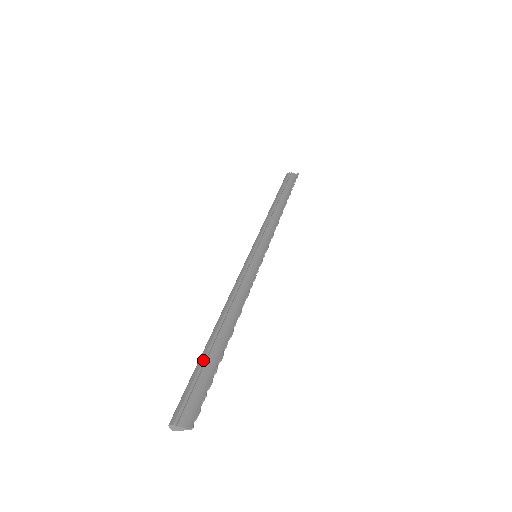
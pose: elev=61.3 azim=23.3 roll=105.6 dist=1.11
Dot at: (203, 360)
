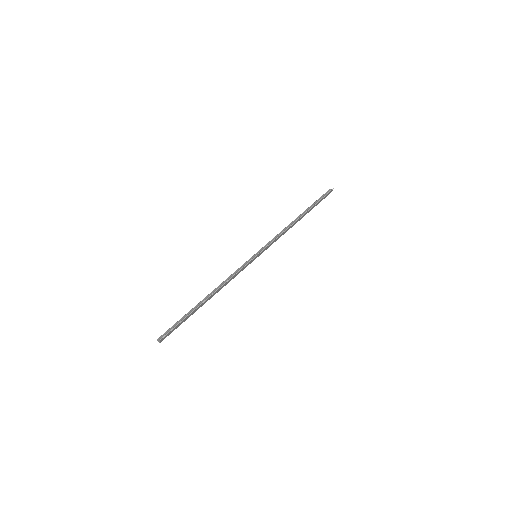
Dot at: (187, 313)
